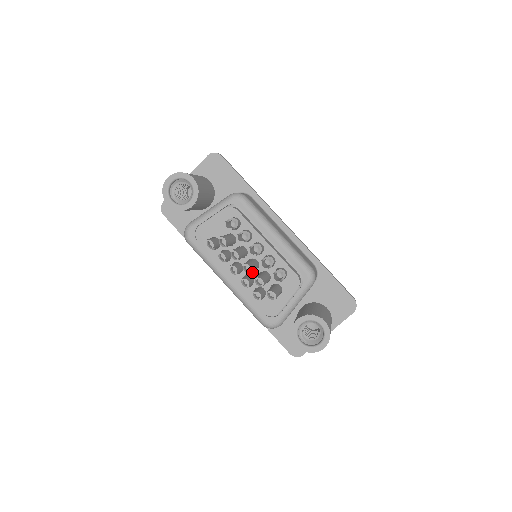
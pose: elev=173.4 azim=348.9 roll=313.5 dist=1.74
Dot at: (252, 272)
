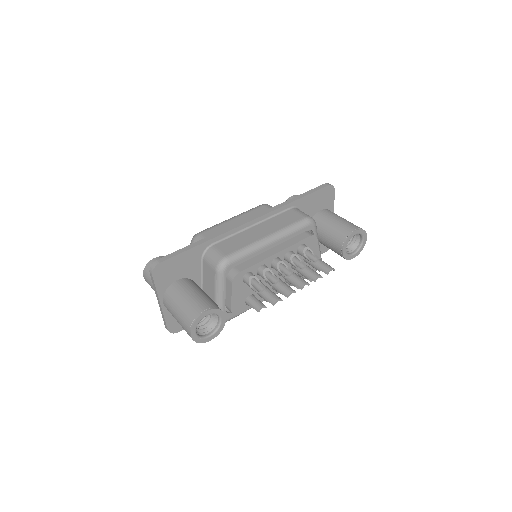
Dot at: occluded
